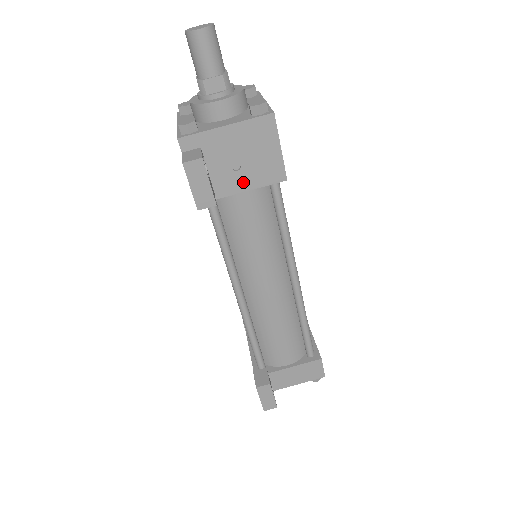
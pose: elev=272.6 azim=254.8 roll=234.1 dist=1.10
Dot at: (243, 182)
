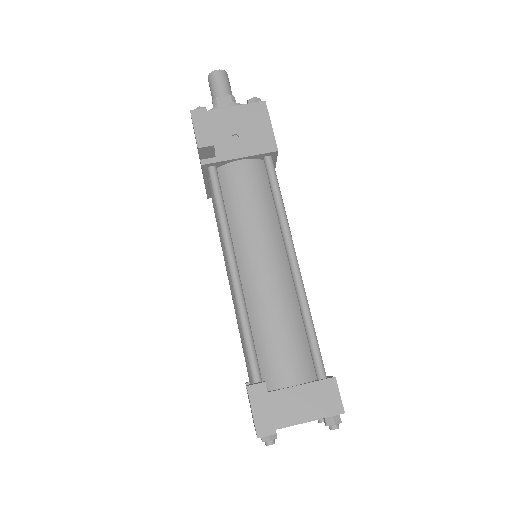
Dot at: (240, 150)
